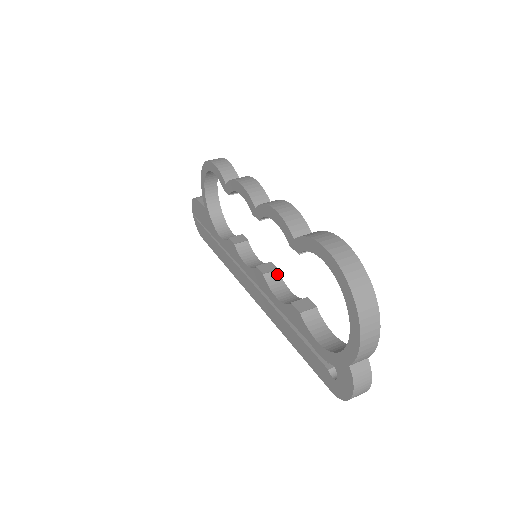
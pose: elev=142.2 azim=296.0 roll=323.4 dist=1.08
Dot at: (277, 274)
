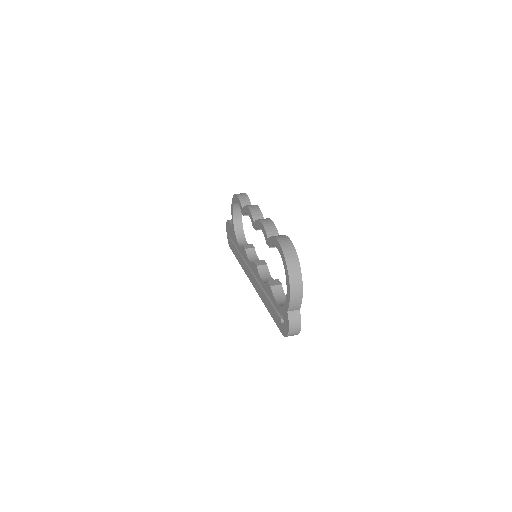
Dot at: (266, 267)
